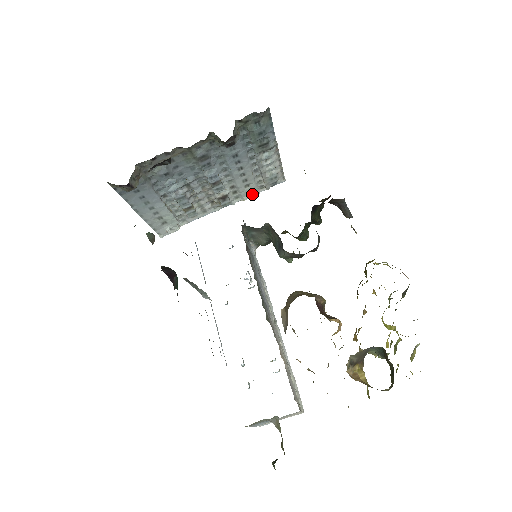
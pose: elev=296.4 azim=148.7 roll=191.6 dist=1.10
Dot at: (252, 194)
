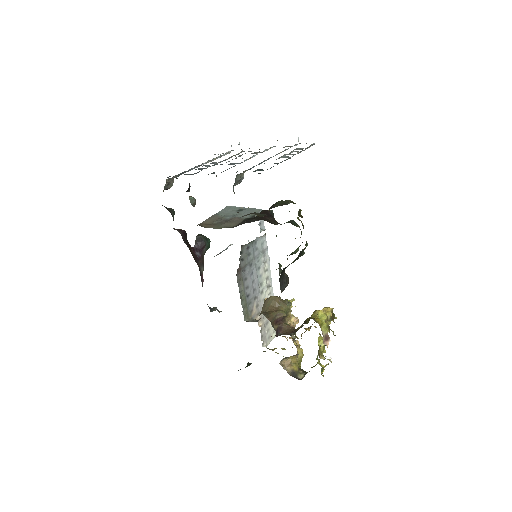
Dot at: (289, 146)
